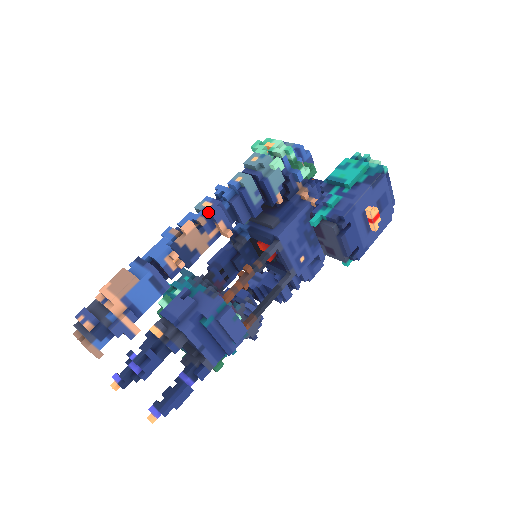
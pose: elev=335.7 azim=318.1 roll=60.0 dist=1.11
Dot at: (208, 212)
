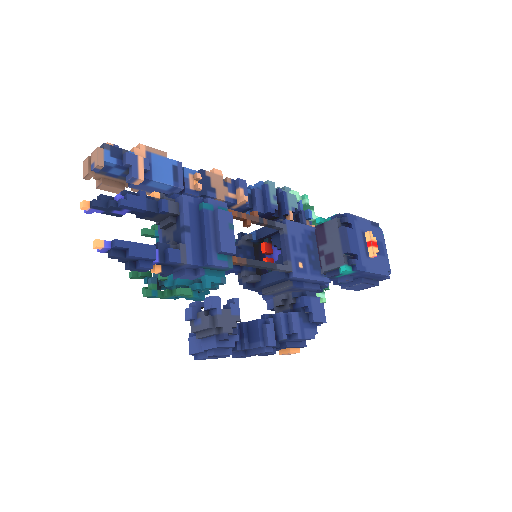
Dot at: (235, 180)
